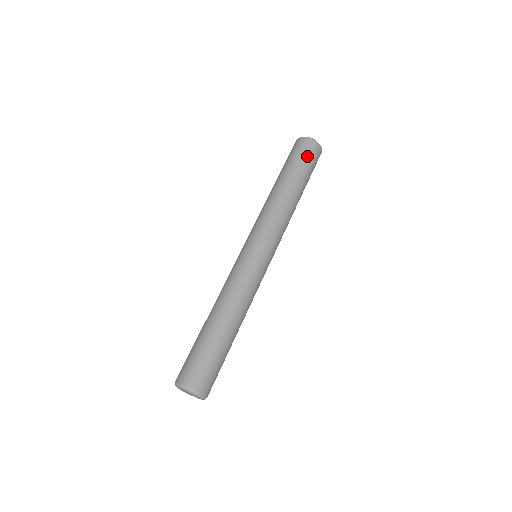
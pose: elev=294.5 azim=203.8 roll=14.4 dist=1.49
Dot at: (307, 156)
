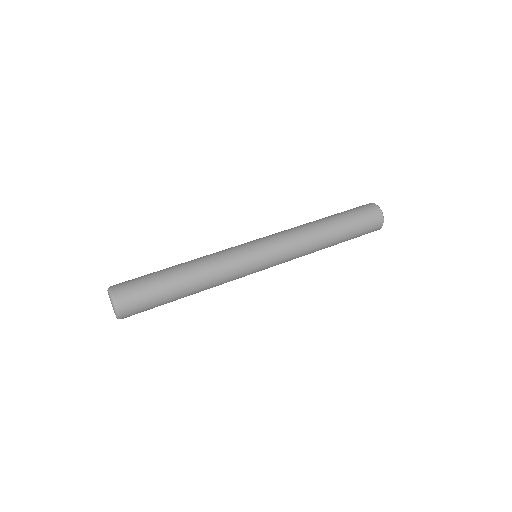
Dot at: (358, 210)
